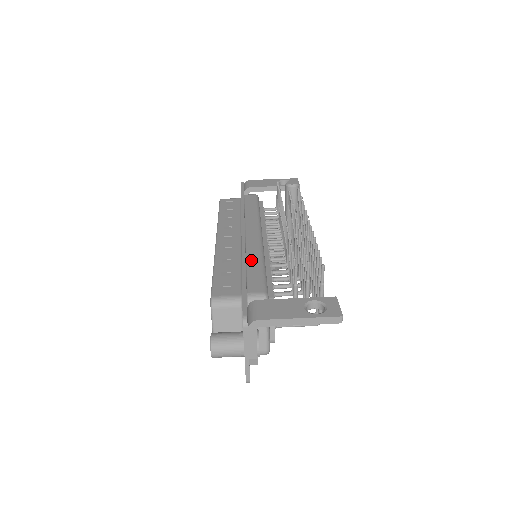
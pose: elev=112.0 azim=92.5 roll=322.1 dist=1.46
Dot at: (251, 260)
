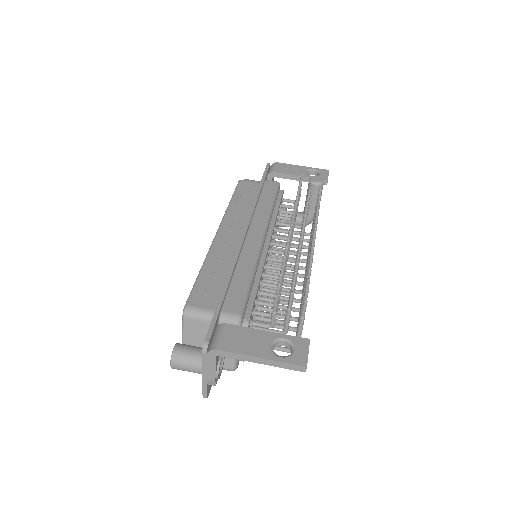
Dot at: (241, 269)
